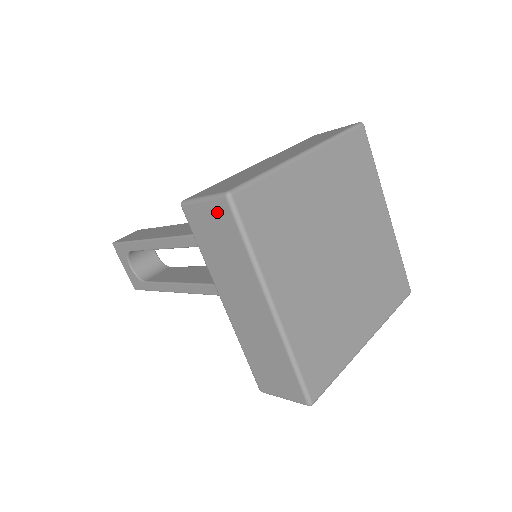
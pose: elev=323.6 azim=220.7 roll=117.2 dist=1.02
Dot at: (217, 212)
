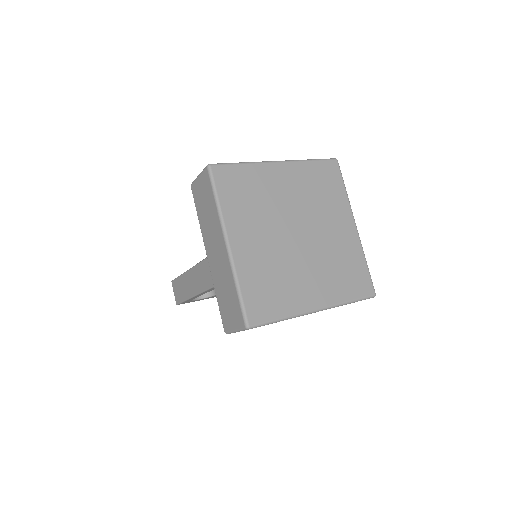
Dot at: occluded
